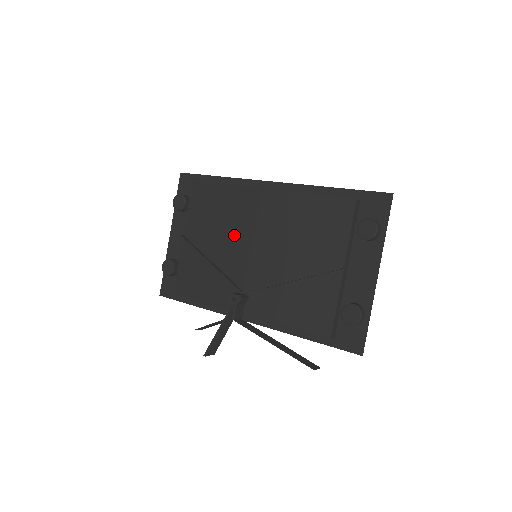
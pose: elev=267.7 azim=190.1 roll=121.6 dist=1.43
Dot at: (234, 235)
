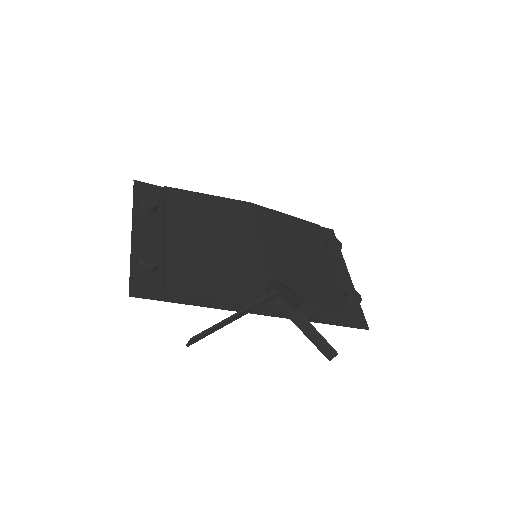
Dot at: (236, 233)
